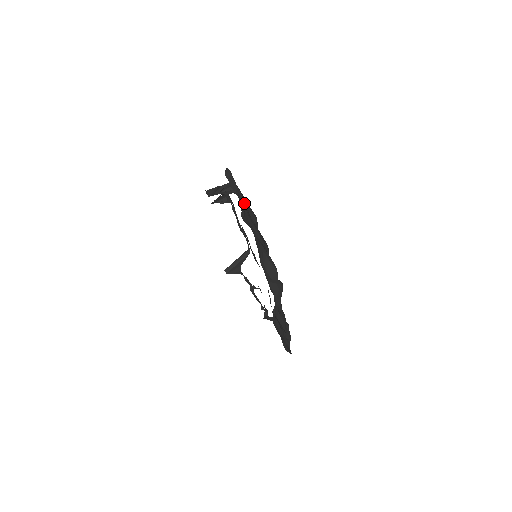
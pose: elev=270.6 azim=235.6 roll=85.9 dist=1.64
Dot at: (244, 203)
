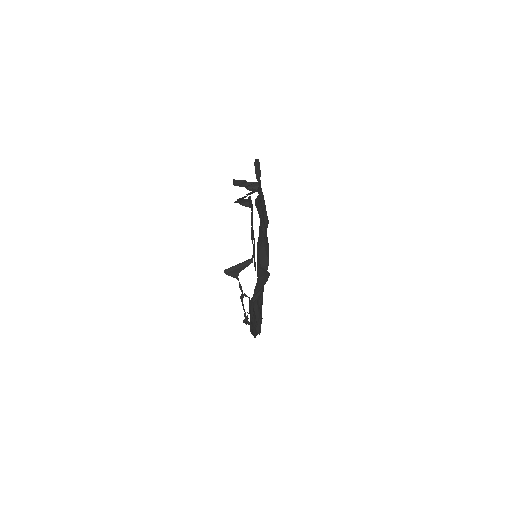
Dot at: (262, 202)
